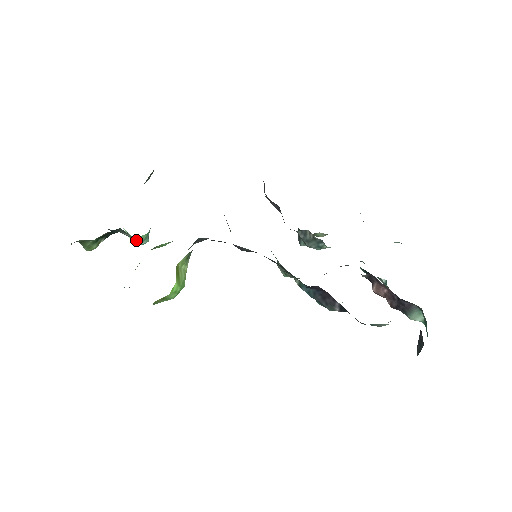
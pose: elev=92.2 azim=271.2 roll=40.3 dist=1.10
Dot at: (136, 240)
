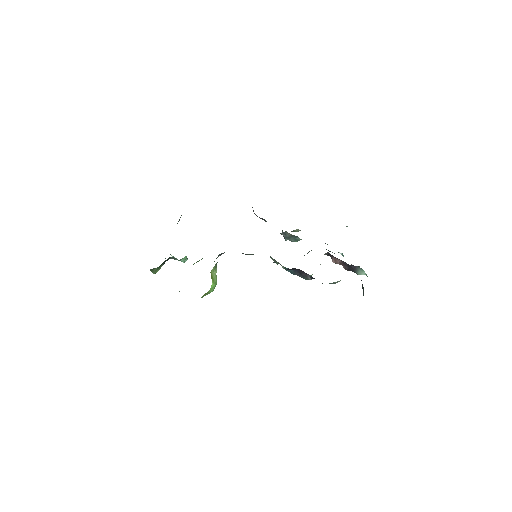
Dot at: (181, 261)
